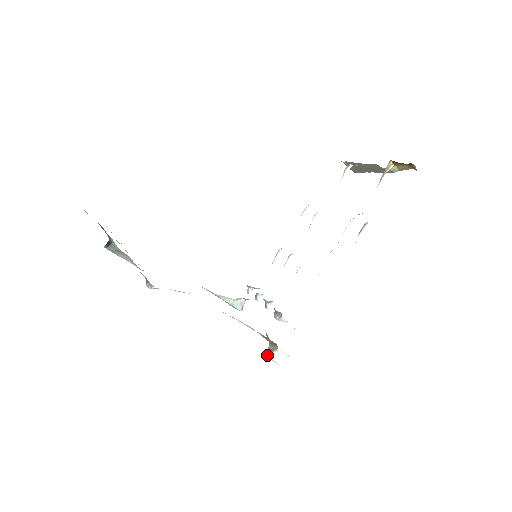
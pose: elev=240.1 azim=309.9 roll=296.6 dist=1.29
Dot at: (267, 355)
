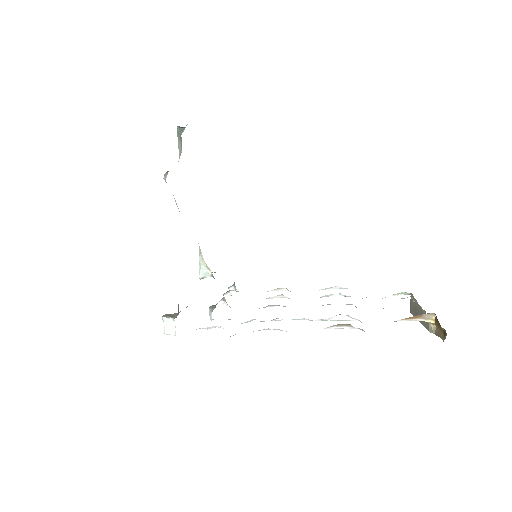
Dot at: (165, 315)
